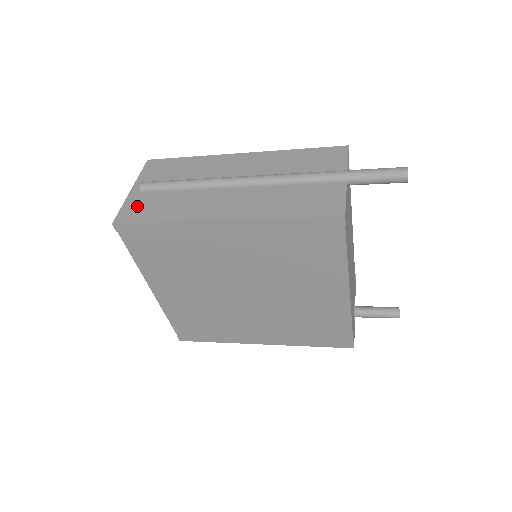
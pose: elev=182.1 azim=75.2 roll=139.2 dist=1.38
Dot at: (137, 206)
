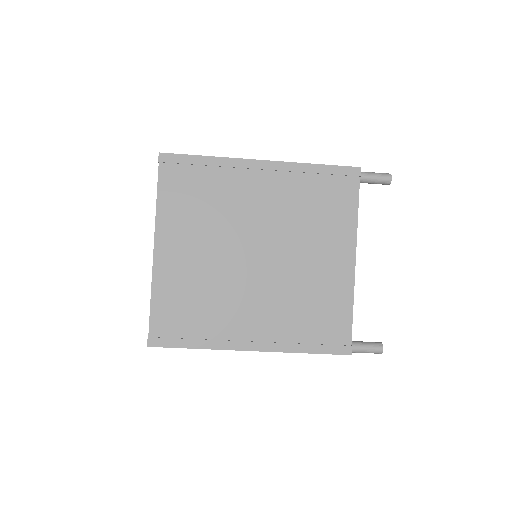
Dot at: occluded
